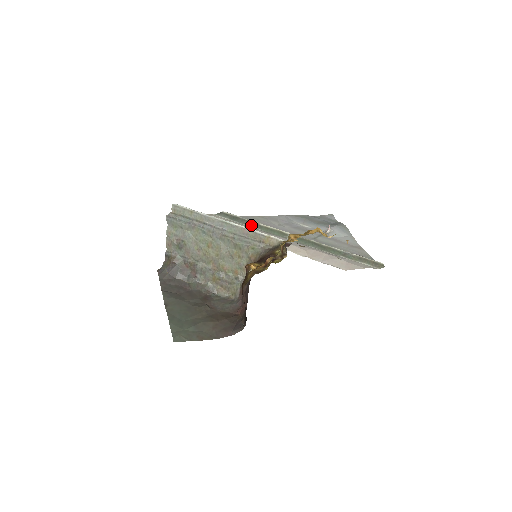
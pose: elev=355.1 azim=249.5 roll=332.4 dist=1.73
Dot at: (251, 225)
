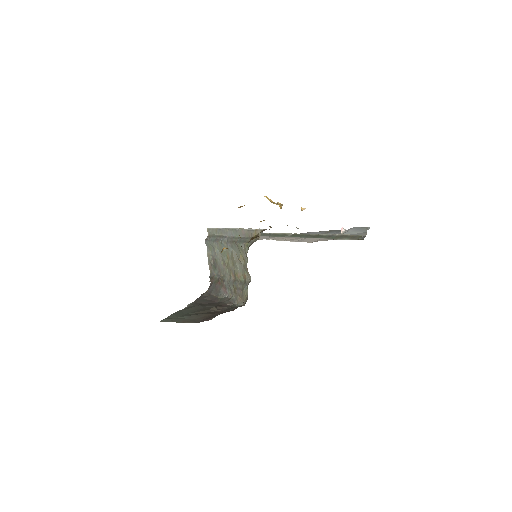
Dot at: (265, 235)
